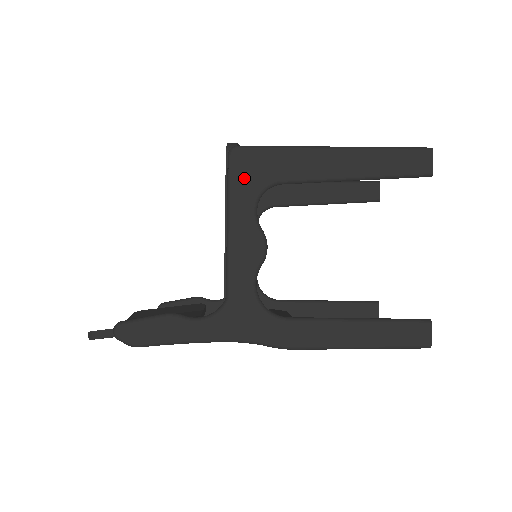
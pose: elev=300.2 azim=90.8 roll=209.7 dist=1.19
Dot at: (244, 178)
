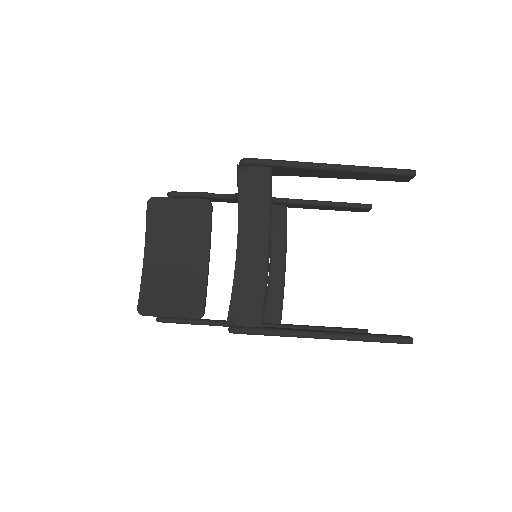
Dot at: occluded
